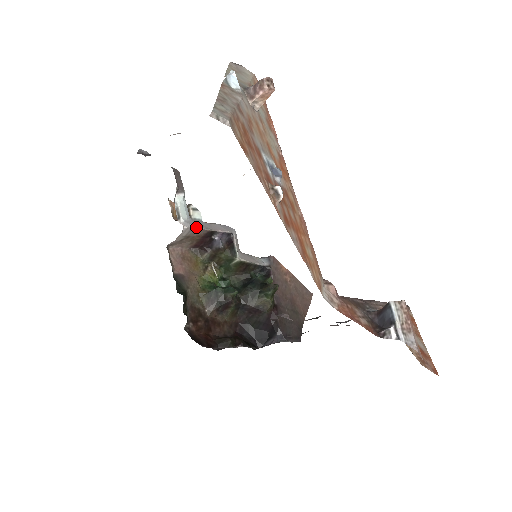
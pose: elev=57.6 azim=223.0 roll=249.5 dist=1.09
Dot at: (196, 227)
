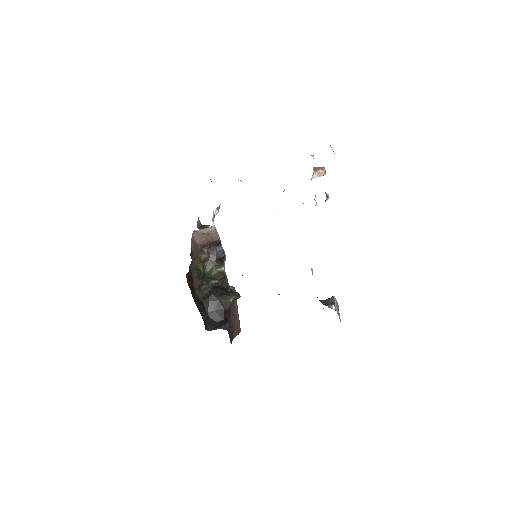
Dot at: occluded
